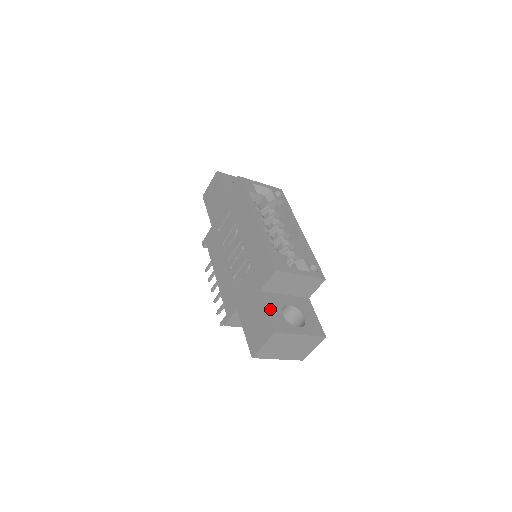
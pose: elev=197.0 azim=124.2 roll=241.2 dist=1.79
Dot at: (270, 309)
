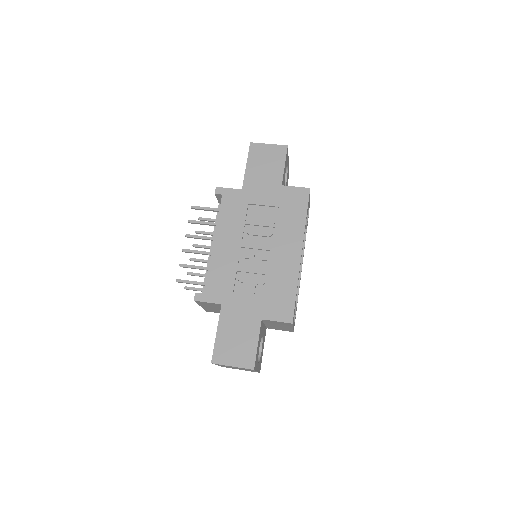
Dot at: occluded
